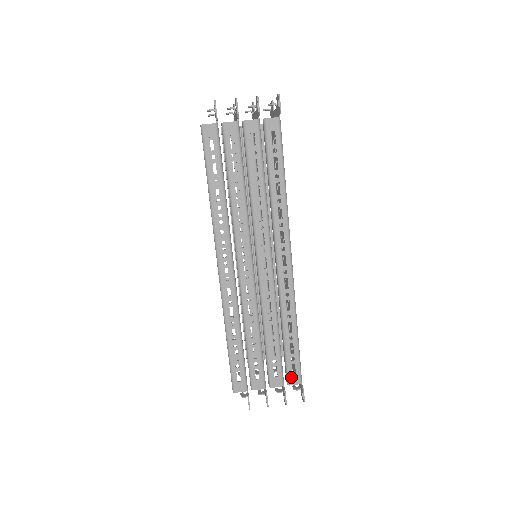
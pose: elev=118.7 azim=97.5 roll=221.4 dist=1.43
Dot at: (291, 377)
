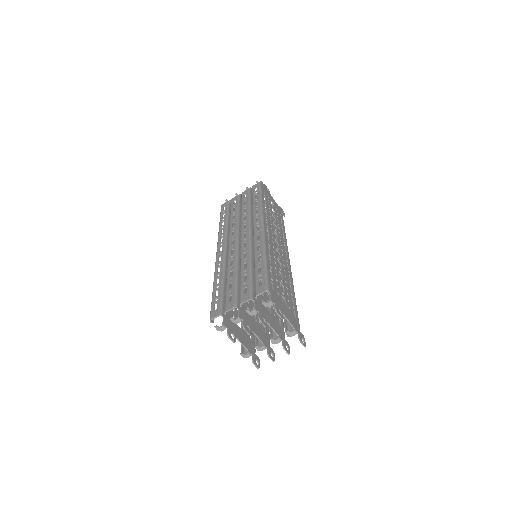
Dot at: occluded
